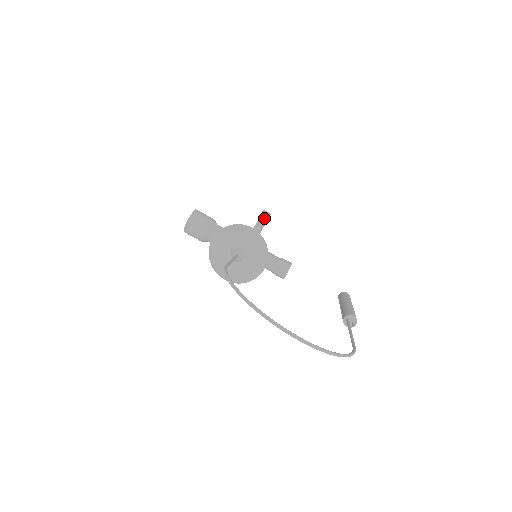
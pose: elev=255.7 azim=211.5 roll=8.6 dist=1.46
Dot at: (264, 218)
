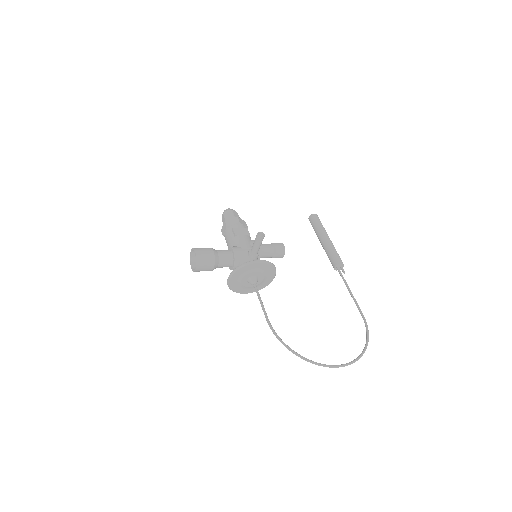
Dot at: (261, 241)
